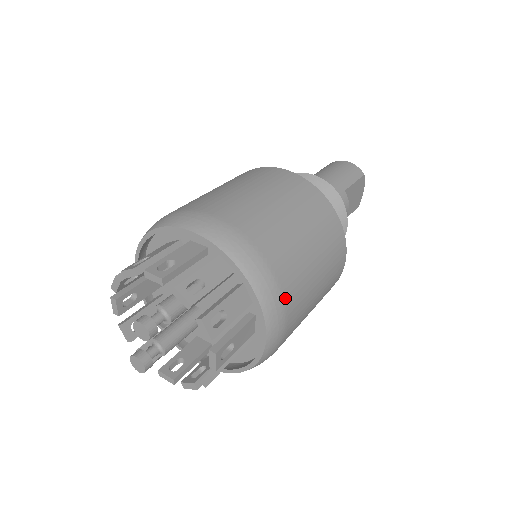
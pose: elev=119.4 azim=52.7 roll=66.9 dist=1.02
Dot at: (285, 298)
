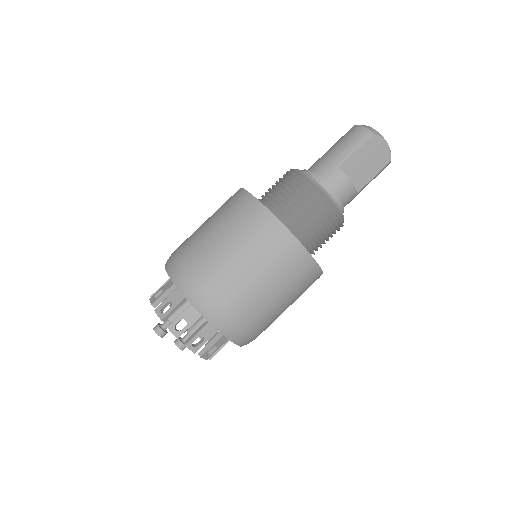
Dot at: (221, 305)
